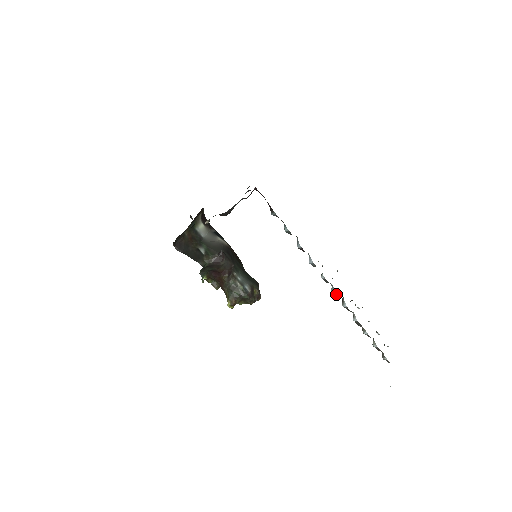
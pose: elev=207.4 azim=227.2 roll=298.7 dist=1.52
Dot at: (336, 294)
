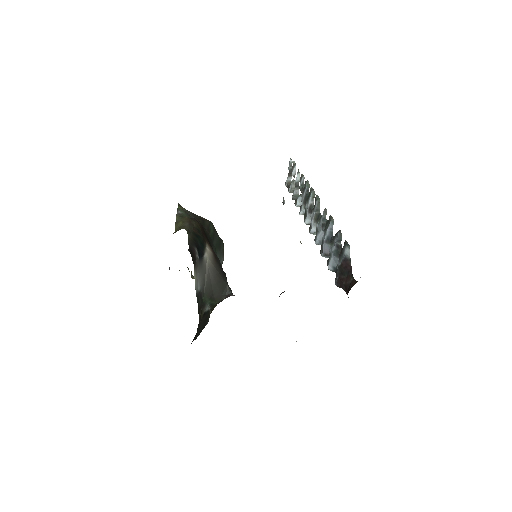
Dot at: occluded
